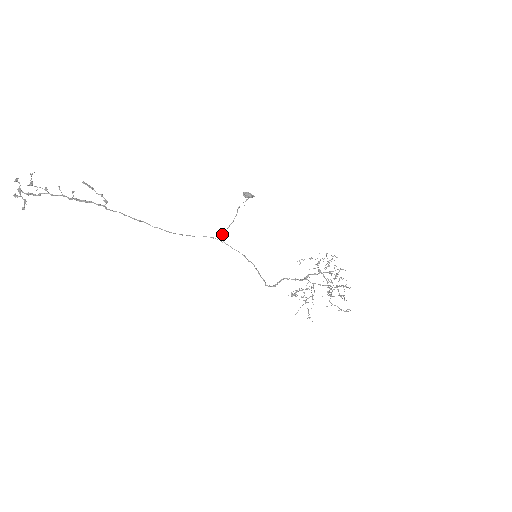
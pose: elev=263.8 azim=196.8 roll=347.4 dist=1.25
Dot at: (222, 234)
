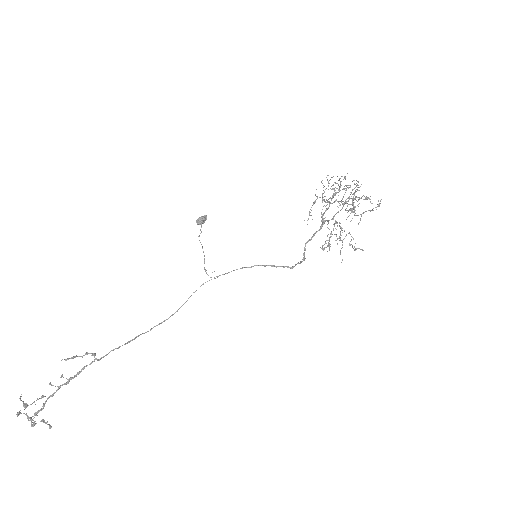
Dot at: (206, 273)
